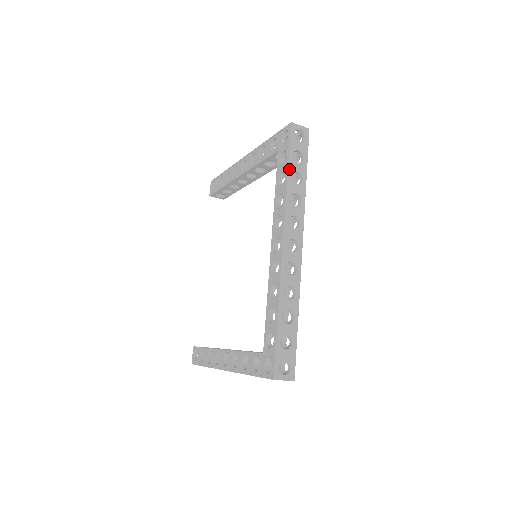
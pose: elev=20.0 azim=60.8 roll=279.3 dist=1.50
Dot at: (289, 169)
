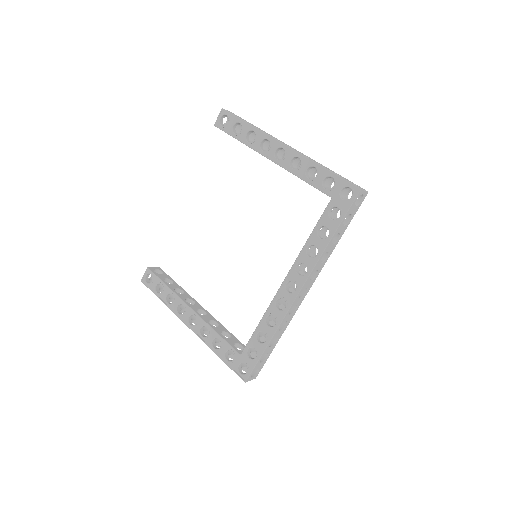
Dot at: (335, 233)
